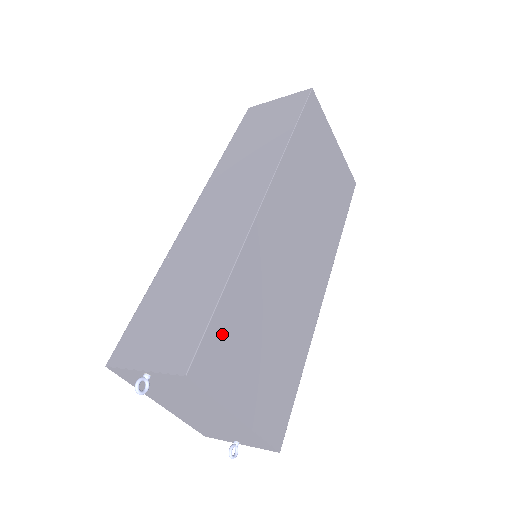
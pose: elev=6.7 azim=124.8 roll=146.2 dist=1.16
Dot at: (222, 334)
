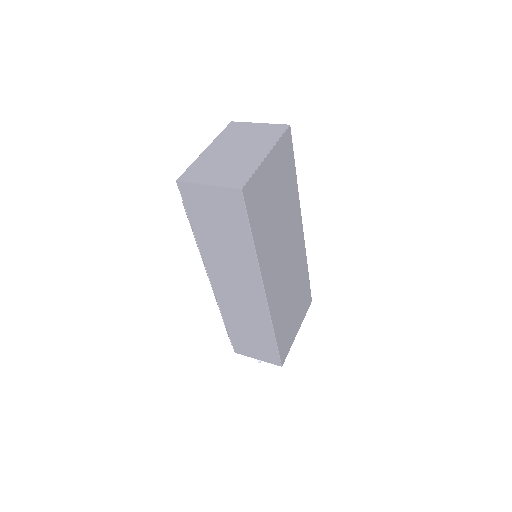
Dot at: (283, 342)
